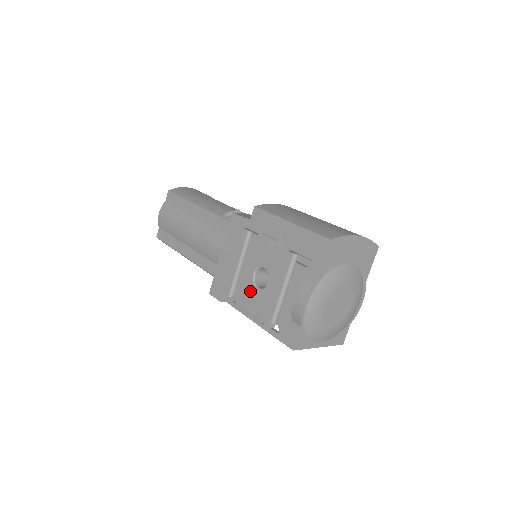
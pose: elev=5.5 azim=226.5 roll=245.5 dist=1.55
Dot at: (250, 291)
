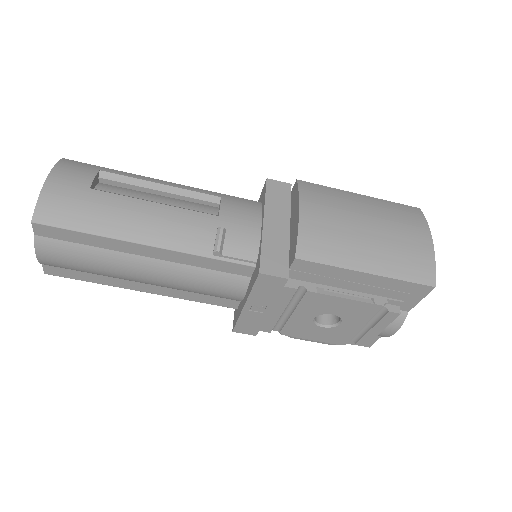
Dot at: (311, 329)
